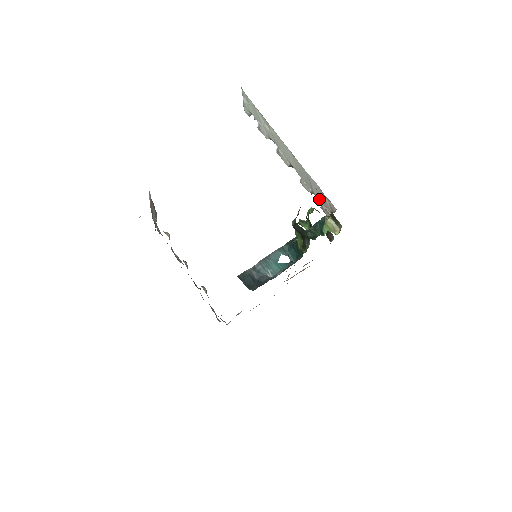
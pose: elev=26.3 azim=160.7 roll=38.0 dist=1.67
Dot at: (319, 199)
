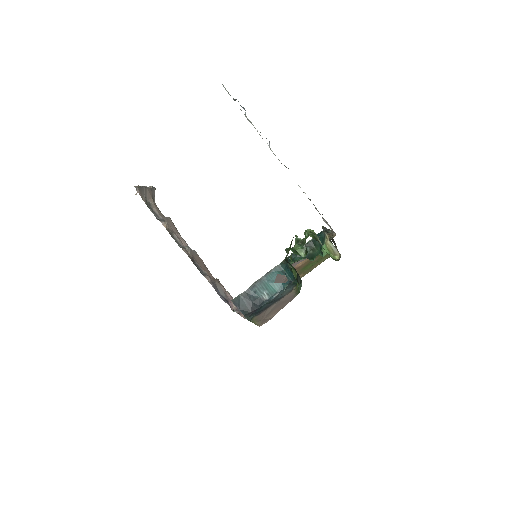
Dot at: (319, 213)
